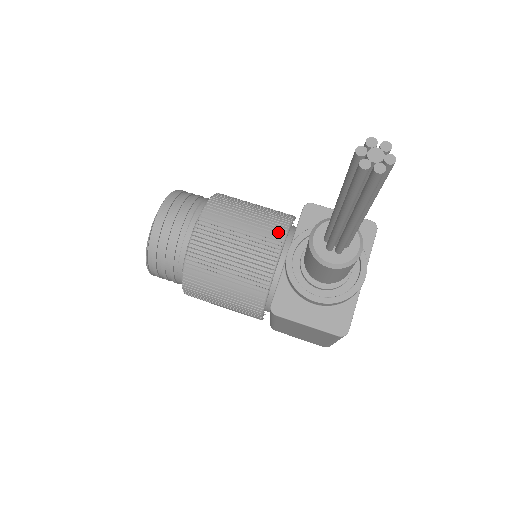
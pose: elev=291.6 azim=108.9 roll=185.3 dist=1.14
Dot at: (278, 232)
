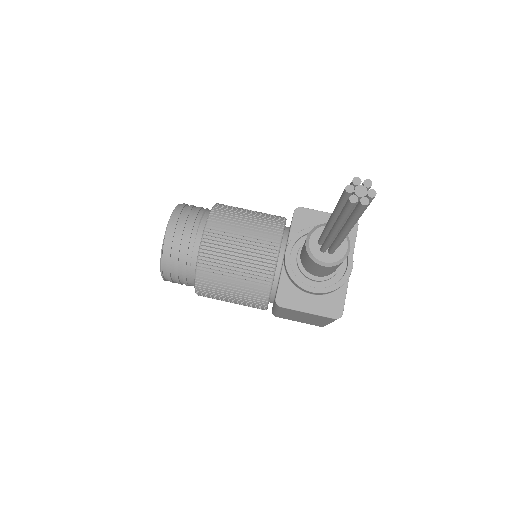
Dot at: (274, 235)
